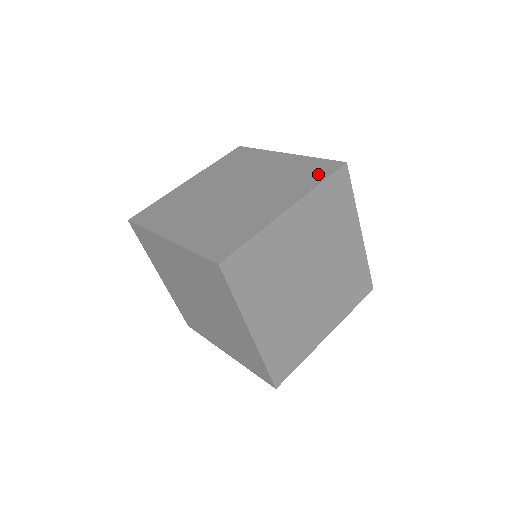
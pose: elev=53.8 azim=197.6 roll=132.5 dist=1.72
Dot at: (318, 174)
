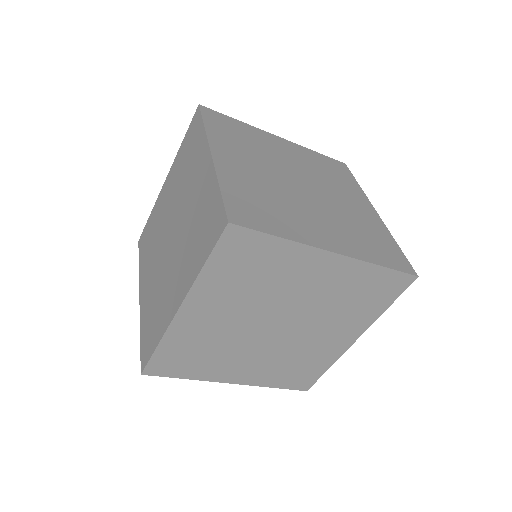
Dot at: (387, 257)
